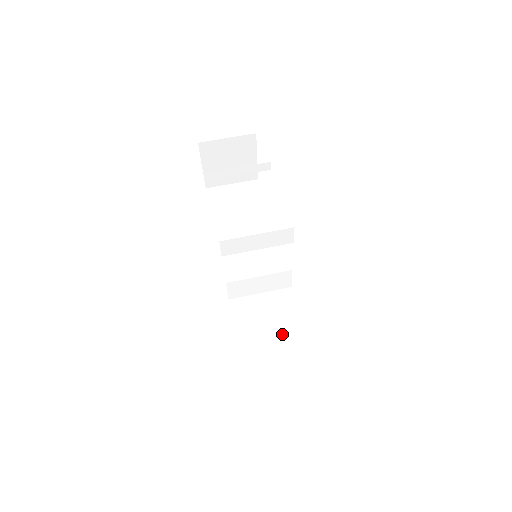
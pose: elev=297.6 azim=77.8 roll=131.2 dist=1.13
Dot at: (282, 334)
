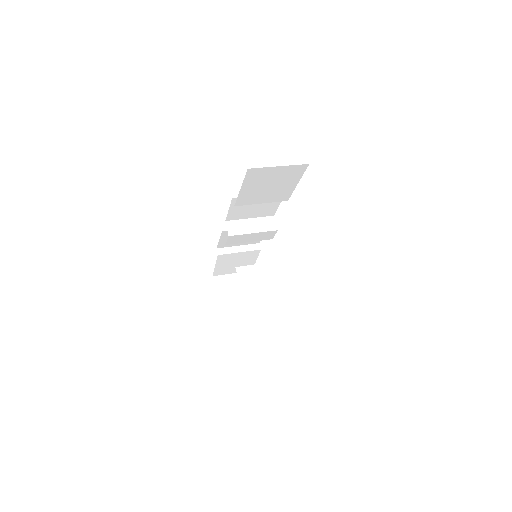
Dot at: occluded
